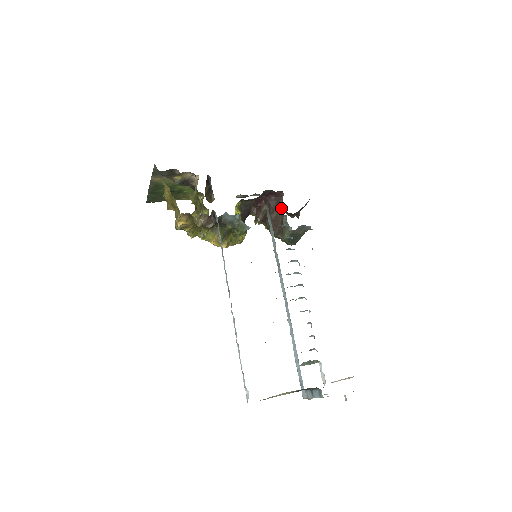
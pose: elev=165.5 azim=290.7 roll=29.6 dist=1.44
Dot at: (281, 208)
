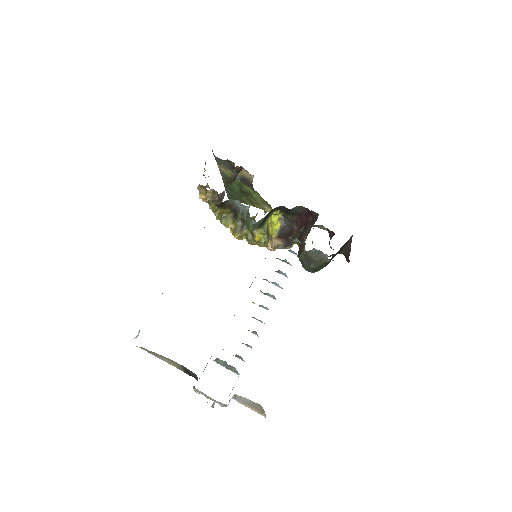
Dot at: (310, 229)
